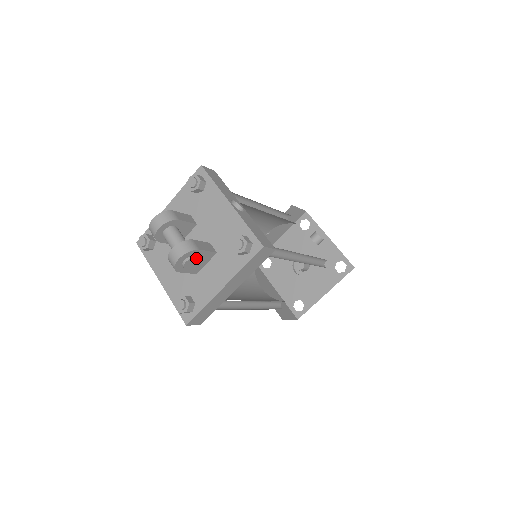
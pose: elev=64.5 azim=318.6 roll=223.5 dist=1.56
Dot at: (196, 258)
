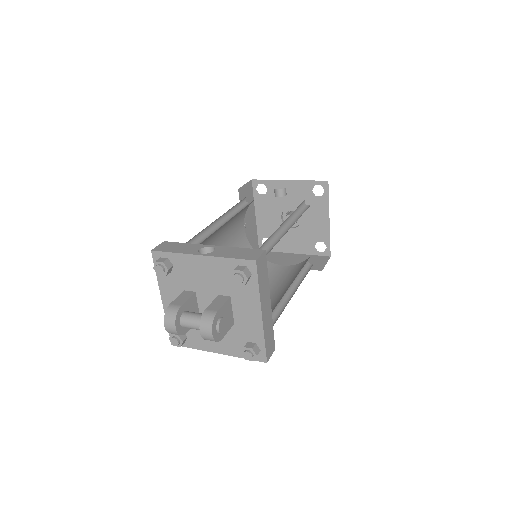
Dot at: (222, 318)
